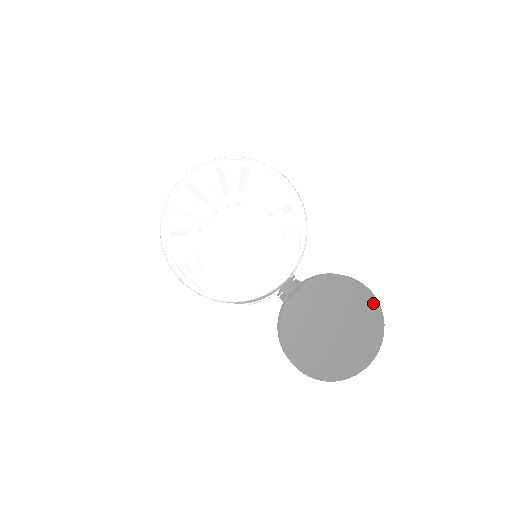
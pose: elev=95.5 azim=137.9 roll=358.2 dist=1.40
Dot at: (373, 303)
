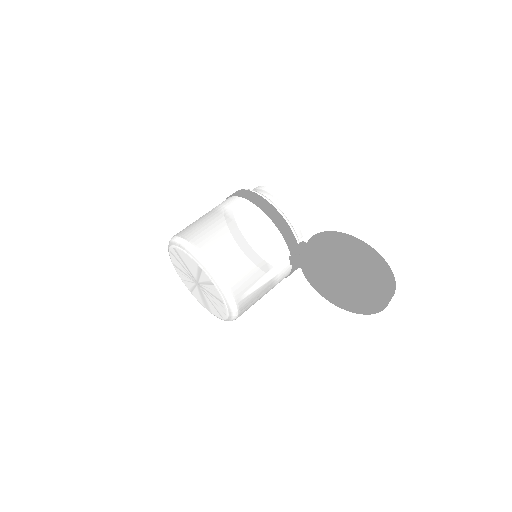
Dot at: (353, 252)
